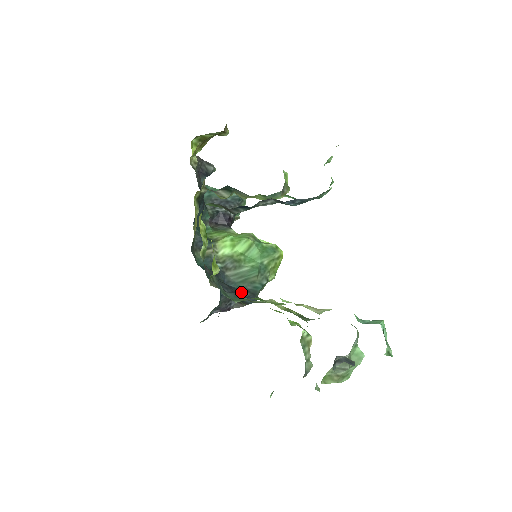
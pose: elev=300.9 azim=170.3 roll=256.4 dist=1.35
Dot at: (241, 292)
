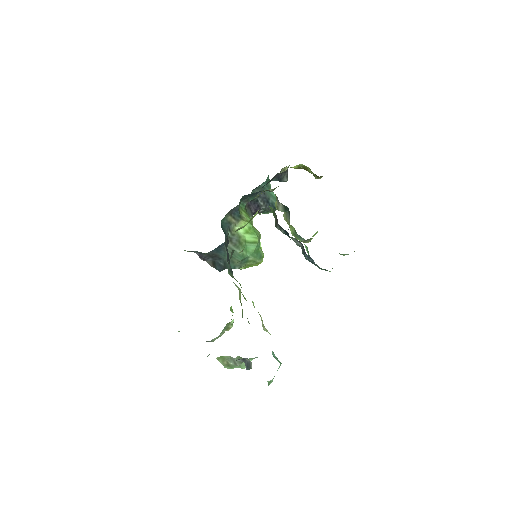
Dot at: (221, 259)
